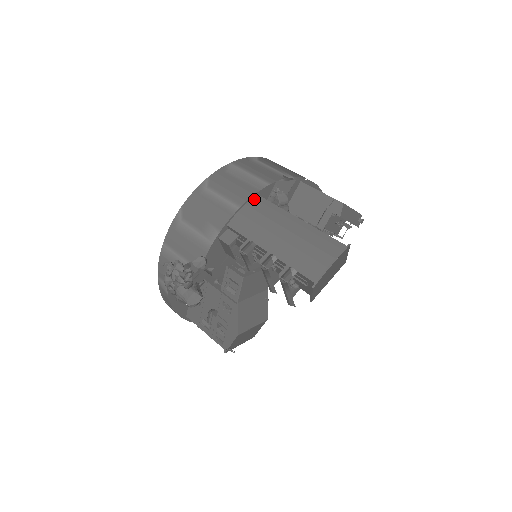
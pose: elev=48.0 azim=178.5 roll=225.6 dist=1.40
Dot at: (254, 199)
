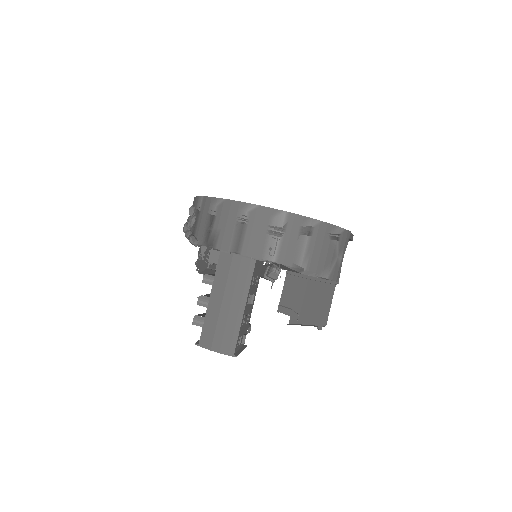
Dot at: (250, 261)
